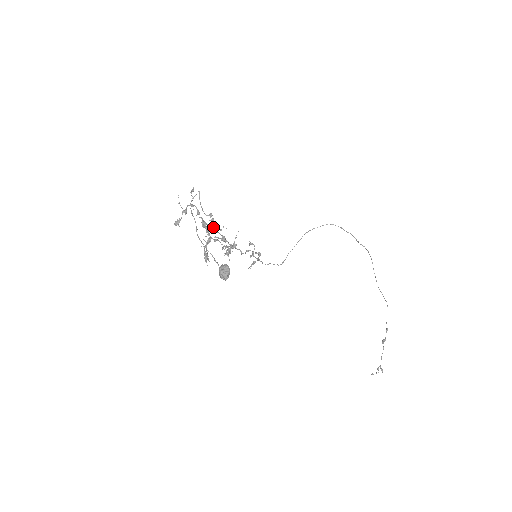
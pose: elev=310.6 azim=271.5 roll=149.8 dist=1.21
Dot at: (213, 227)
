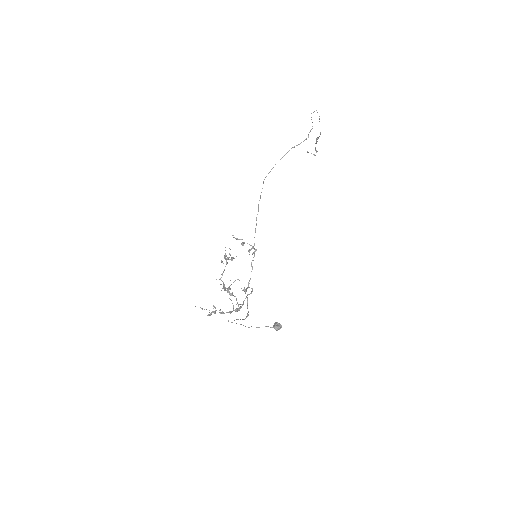
Dot at: occluded
